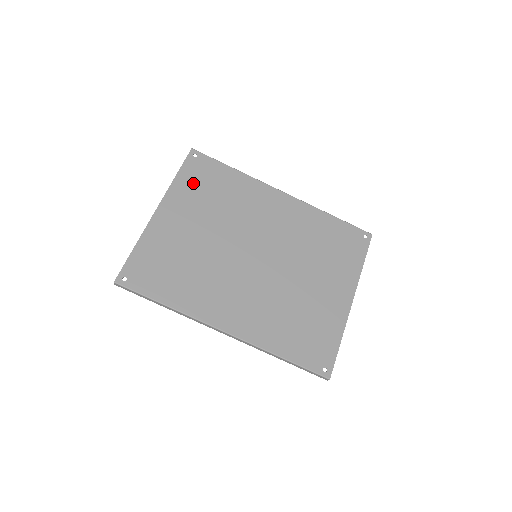
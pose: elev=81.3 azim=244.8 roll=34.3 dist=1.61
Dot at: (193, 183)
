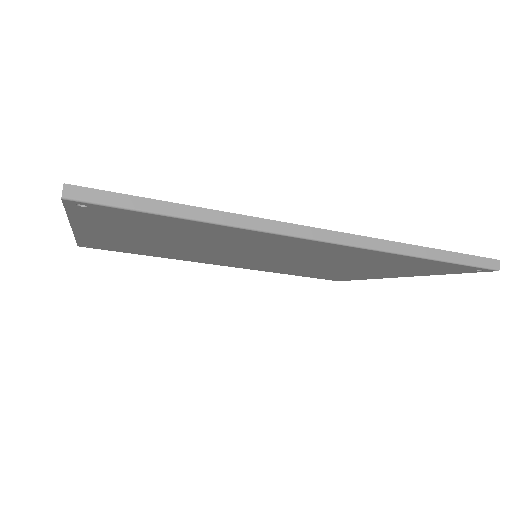
Dot at: (111, 223)
